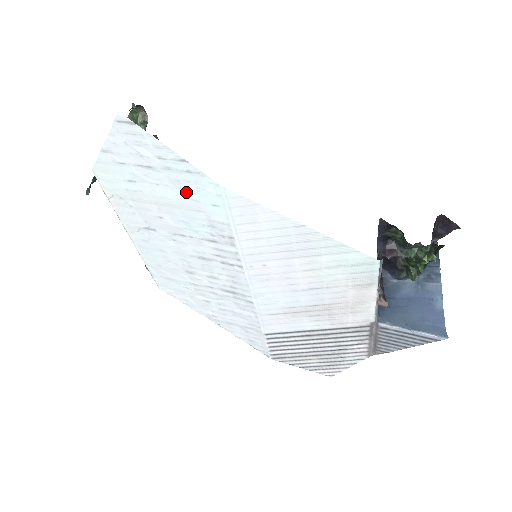
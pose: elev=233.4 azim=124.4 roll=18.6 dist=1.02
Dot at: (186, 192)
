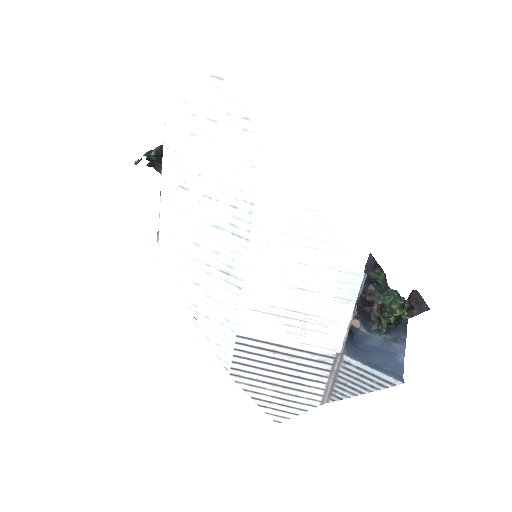
Dot at: (234, 150)
